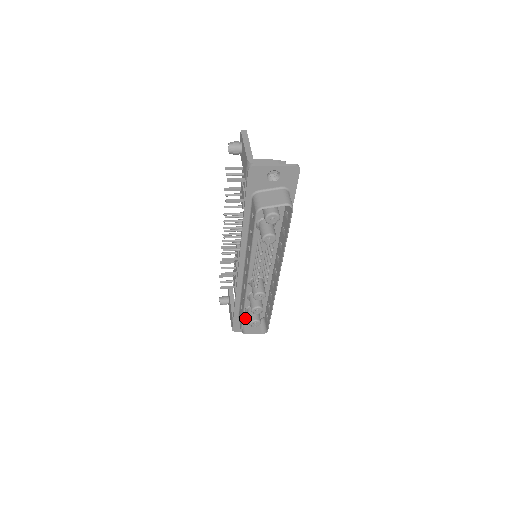
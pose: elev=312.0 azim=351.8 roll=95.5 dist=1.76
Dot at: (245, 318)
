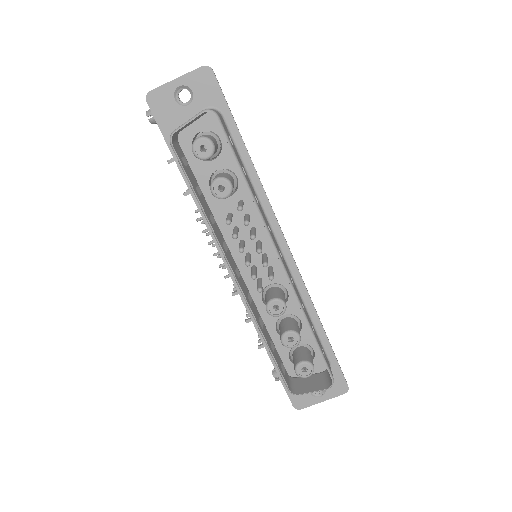
Dot at: occluded
